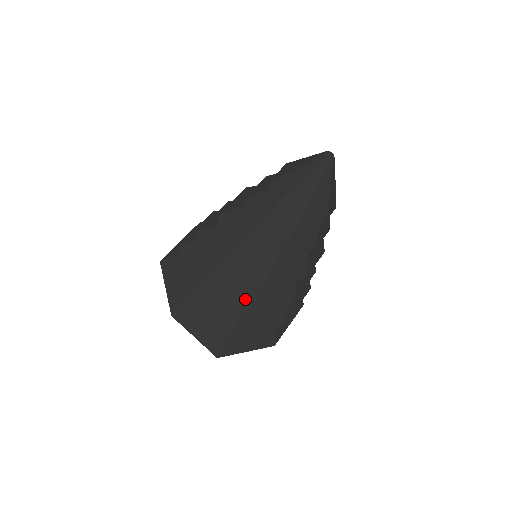
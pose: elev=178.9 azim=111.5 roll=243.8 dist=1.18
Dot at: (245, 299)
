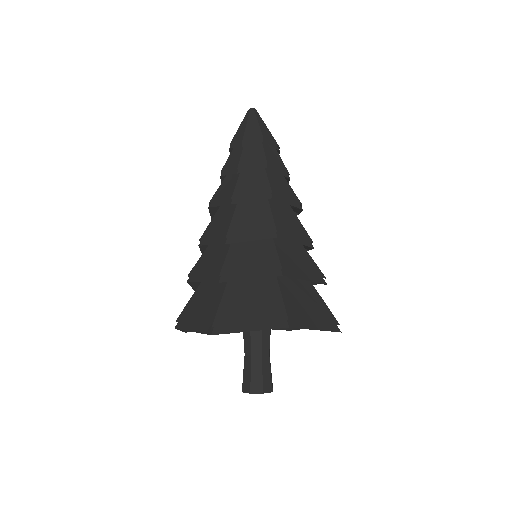
Dot at: (224, 232)
